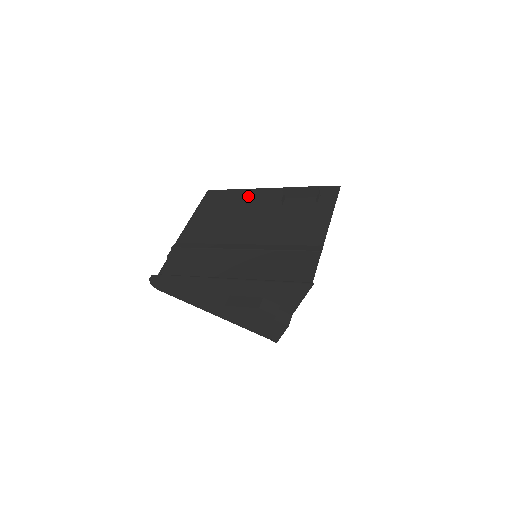
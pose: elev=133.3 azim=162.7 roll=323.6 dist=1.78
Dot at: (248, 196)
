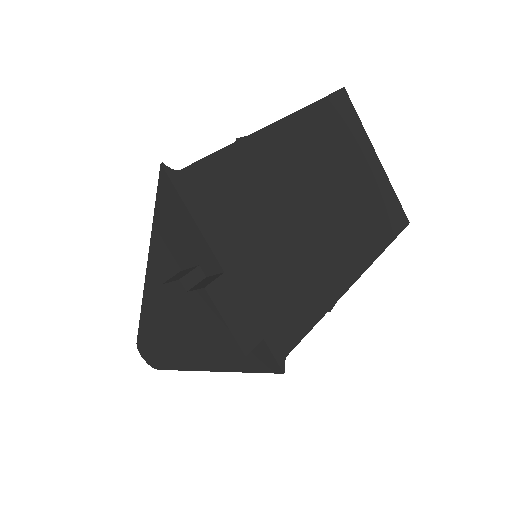
Dot at: occluded
